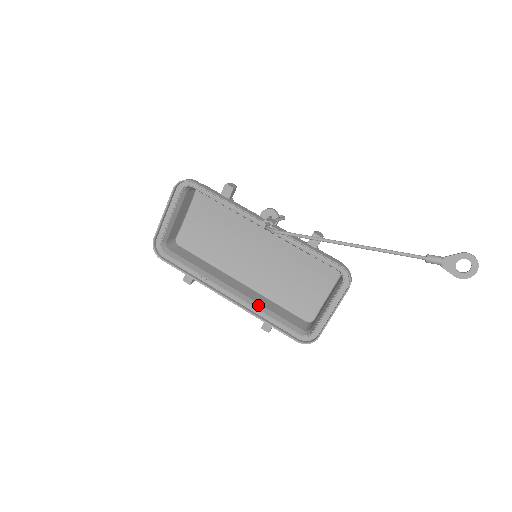
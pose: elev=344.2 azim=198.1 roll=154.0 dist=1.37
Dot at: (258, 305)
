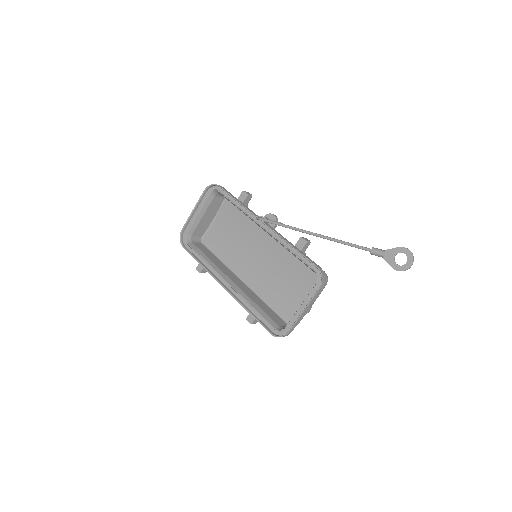
Dot at: (247, 297)
